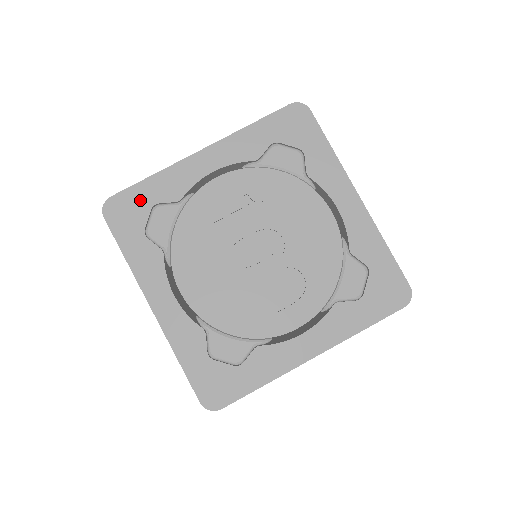
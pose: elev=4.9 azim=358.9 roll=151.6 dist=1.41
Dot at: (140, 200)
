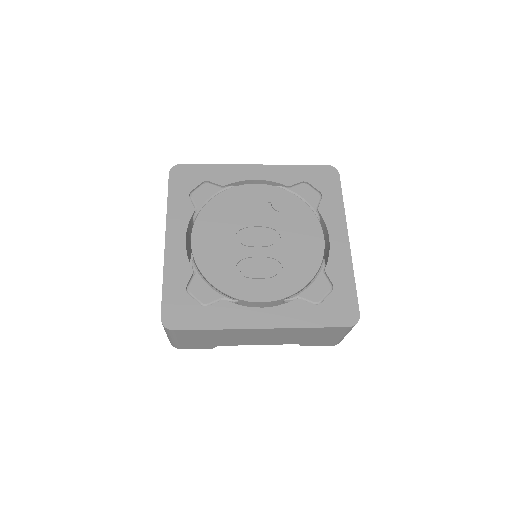
Dot at: (198, 174)
